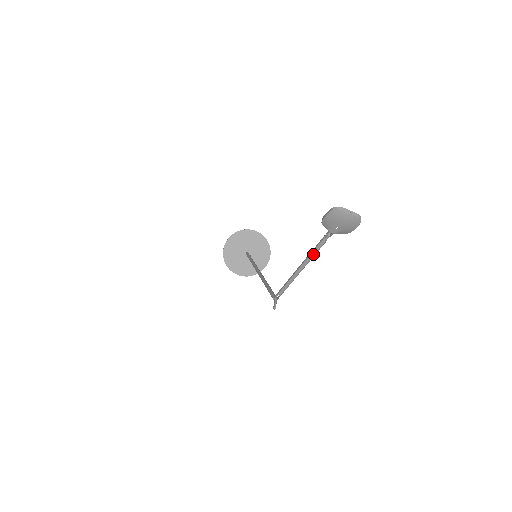
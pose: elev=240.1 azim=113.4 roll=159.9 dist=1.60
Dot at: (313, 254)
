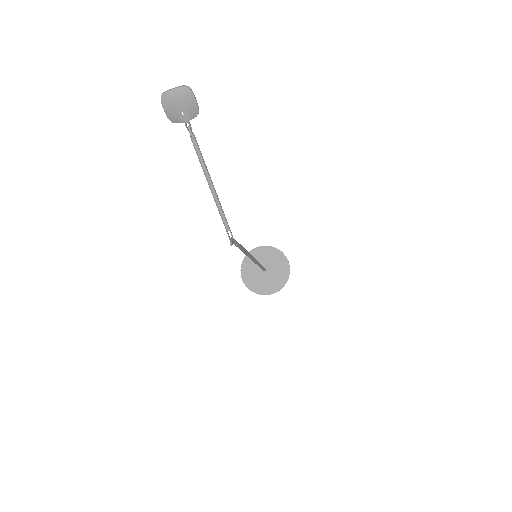
Dot at: (200, 159)
